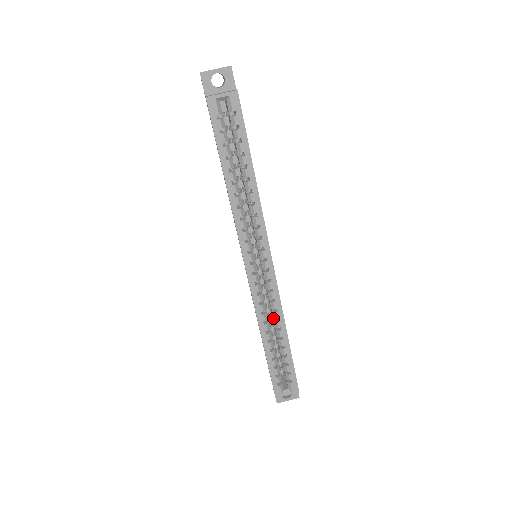
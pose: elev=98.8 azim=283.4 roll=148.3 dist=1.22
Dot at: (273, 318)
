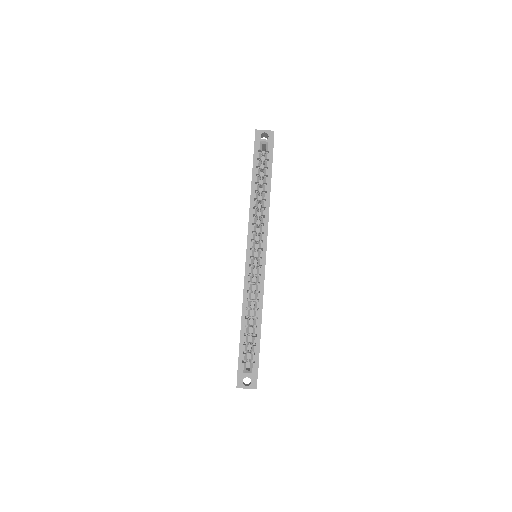
Dot at: (255, 301)
